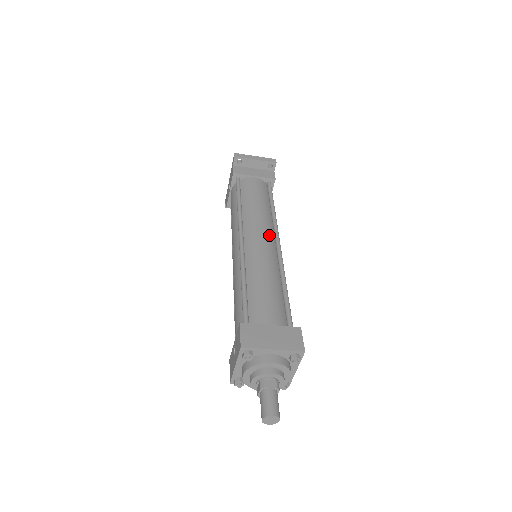
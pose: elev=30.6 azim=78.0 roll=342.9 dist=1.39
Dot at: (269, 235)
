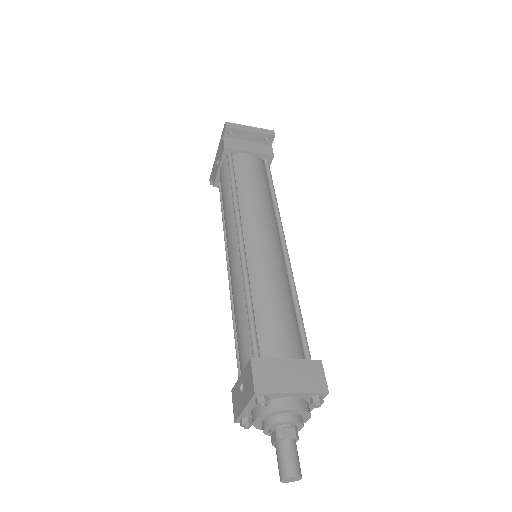
Dot at: (273, 232)
